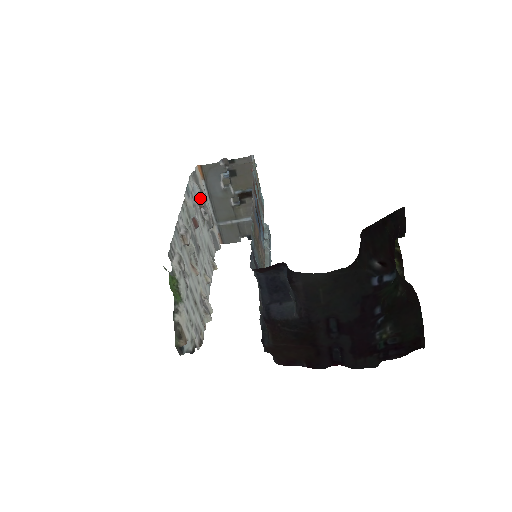
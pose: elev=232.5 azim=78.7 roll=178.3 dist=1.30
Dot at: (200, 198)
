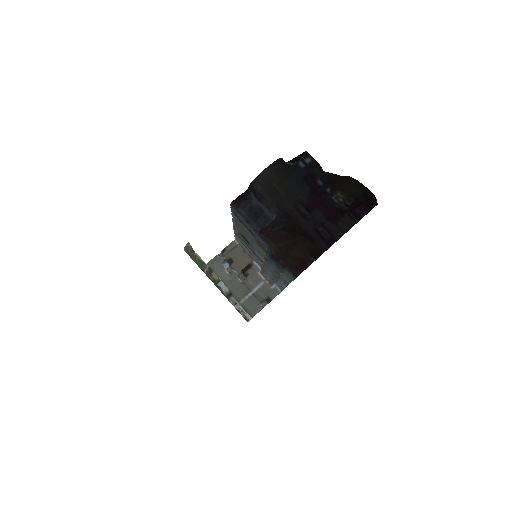
Dot at: occluded
